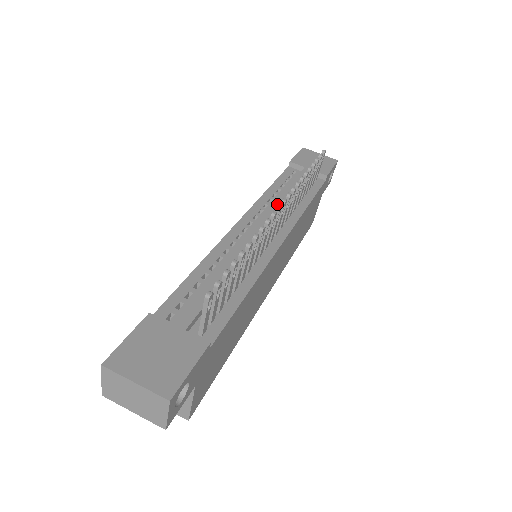
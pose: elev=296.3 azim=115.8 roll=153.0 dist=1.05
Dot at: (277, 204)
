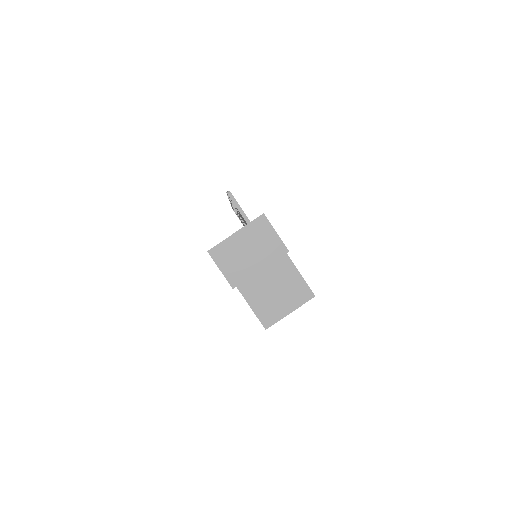
Dot at: occluded
